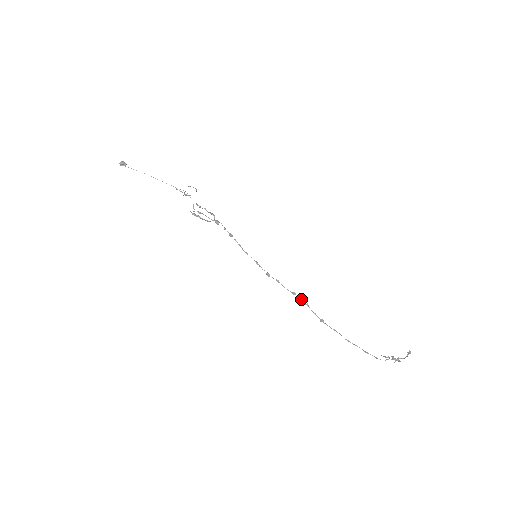
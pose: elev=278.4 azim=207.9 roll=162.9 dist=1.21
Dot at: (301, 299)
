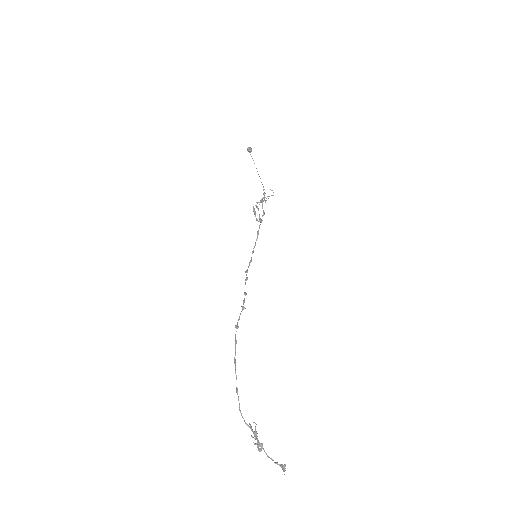
Dot at: (244, 300)
